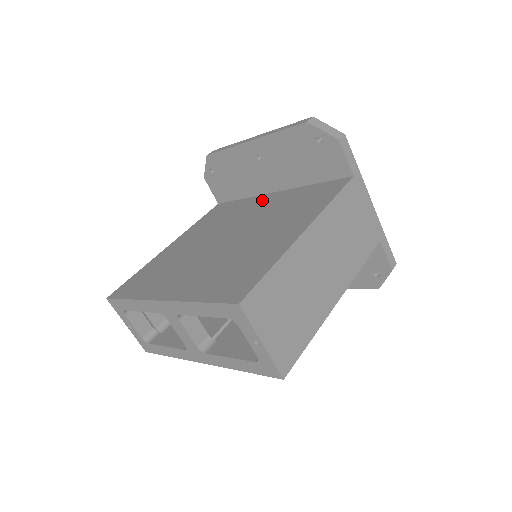
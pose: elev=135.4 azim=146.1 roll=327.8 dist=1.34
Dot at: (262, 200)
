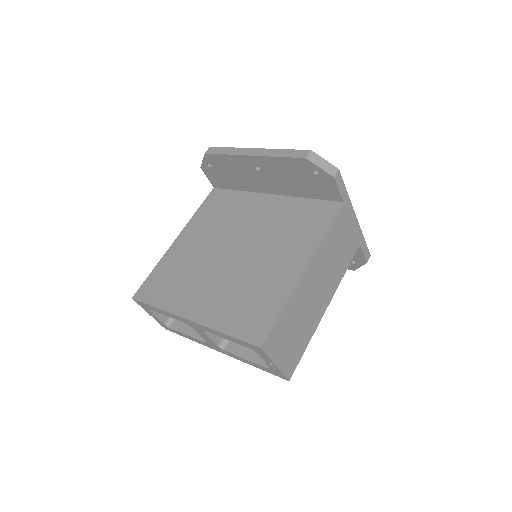
Dot at: (259, 203)
